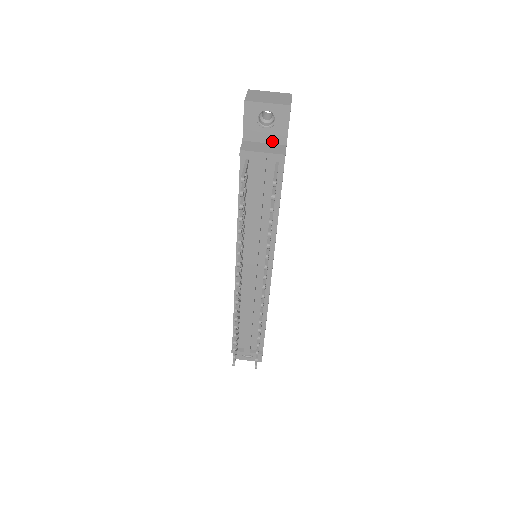
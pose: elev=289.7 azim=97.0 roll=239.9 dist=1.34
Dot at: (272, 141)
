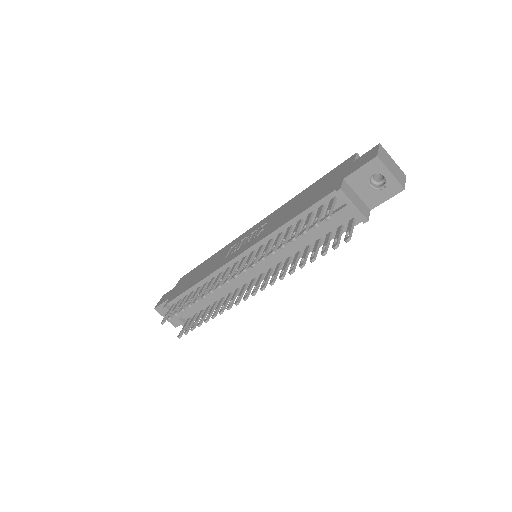
Dot at: (364, 198)
